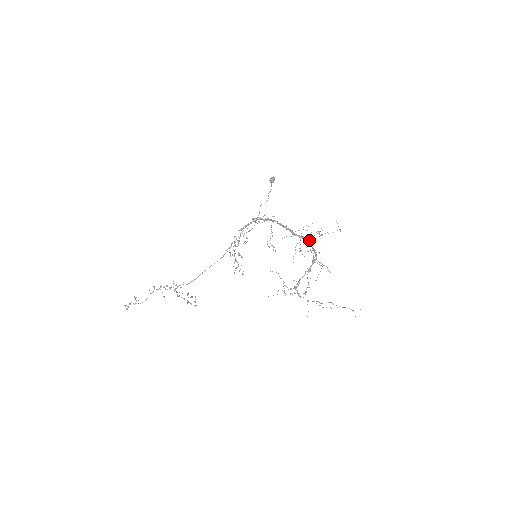
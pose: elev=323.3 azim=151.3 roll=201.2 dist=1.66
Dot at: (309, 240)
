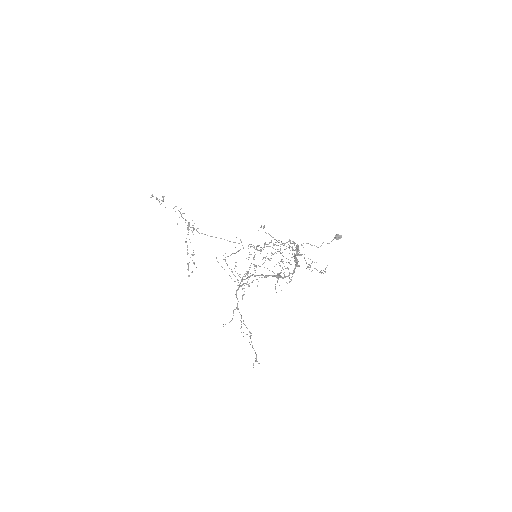
Dot at: (297, 265)
